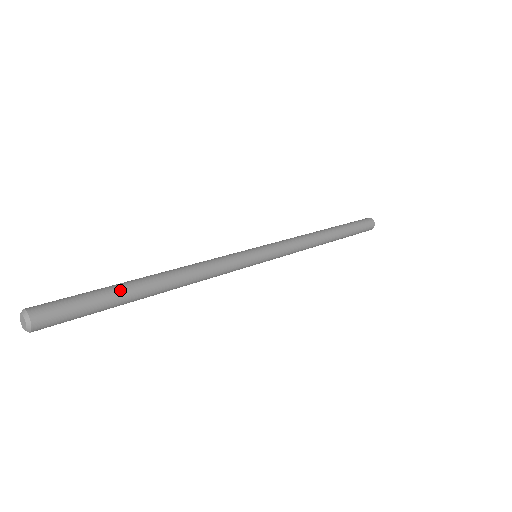
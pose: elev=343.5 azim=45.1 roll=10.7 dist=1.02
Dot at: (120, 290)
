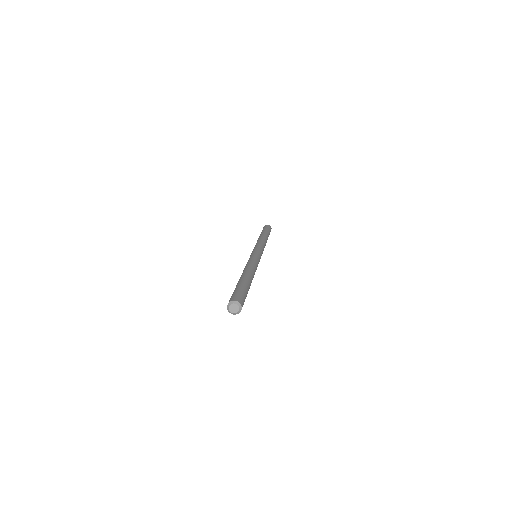
Dot at: (241, 282)
